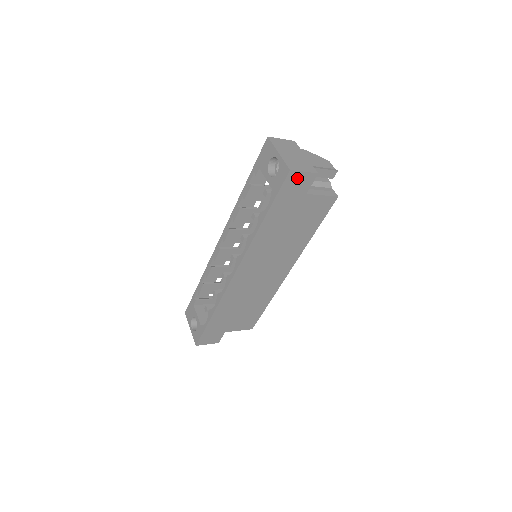
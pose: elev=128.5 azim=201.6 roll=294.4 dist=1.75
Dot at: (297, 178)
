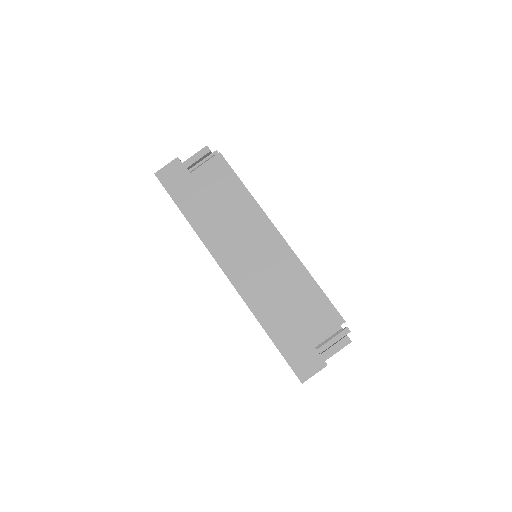
Dot at: (167, 173)
